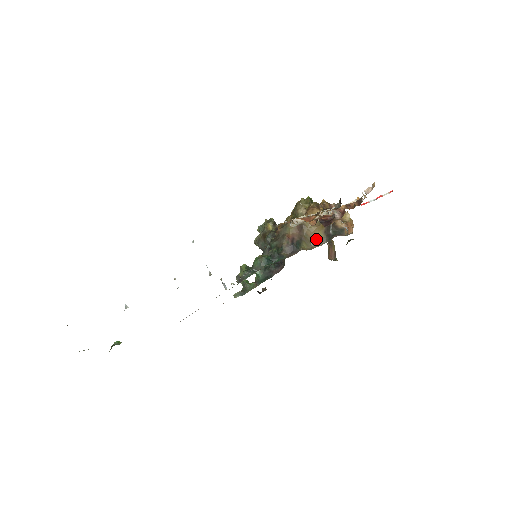
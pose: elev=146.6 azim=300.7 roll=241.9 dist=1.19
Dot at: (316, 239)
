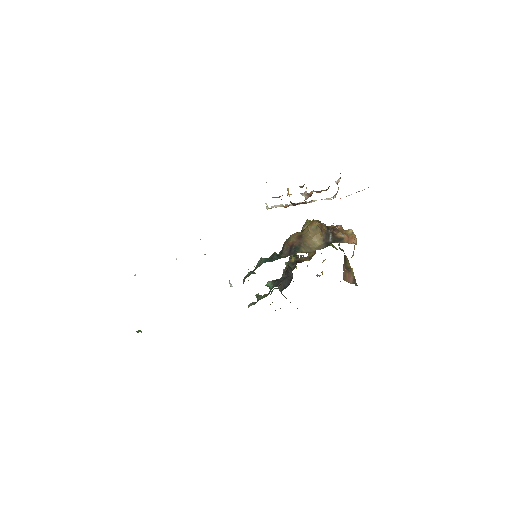
Dot at: (315, 246)
